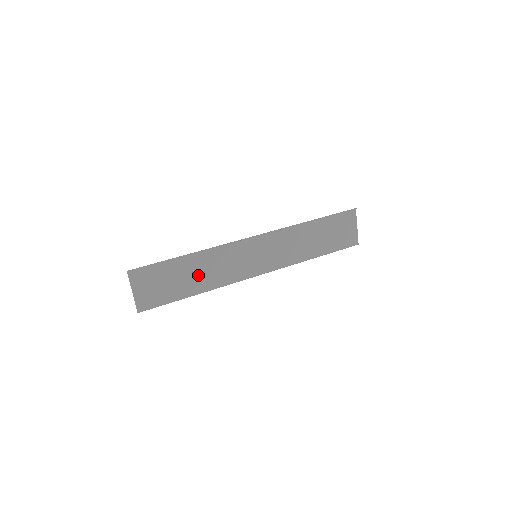
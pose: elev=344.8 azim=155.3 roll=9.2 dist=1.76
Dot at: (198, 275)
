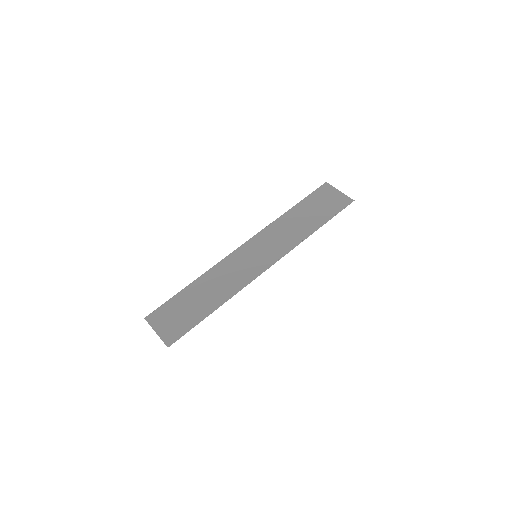
Dot at: (210, 294)
